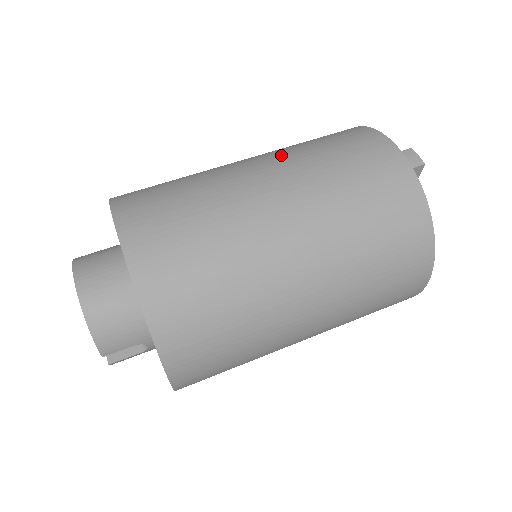
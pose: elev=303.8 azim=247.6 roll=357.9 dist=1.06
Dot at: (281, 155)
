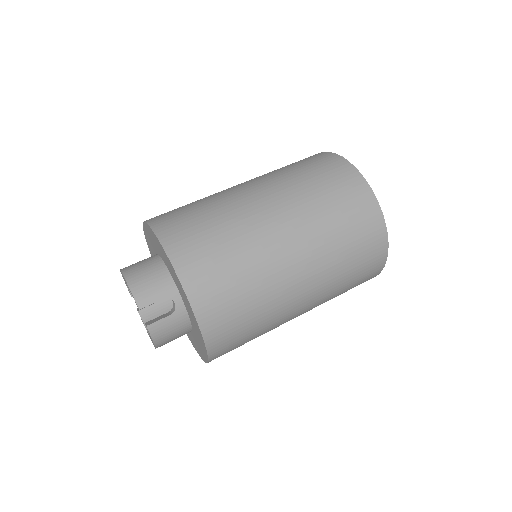
Dot at: occluded
